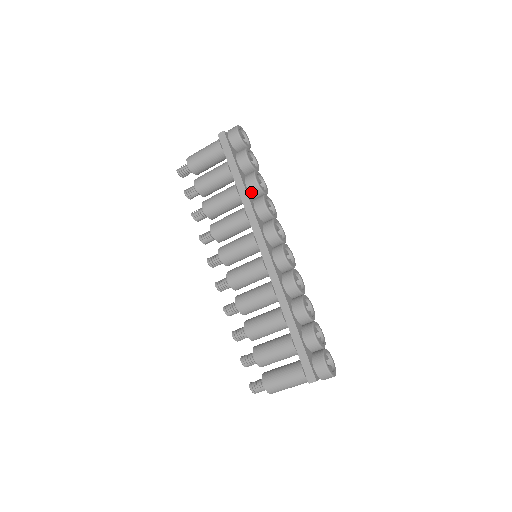
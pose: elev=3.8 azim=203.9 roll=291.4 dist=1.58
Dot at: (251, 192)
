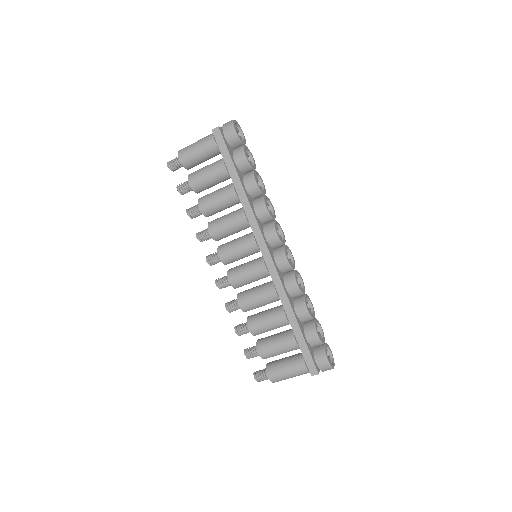
Dot at: (250, 194)
